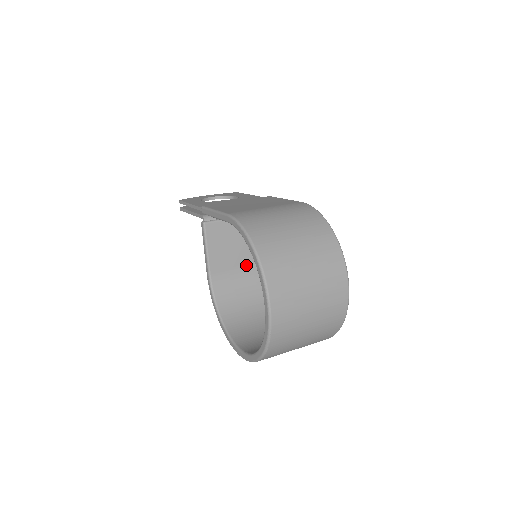
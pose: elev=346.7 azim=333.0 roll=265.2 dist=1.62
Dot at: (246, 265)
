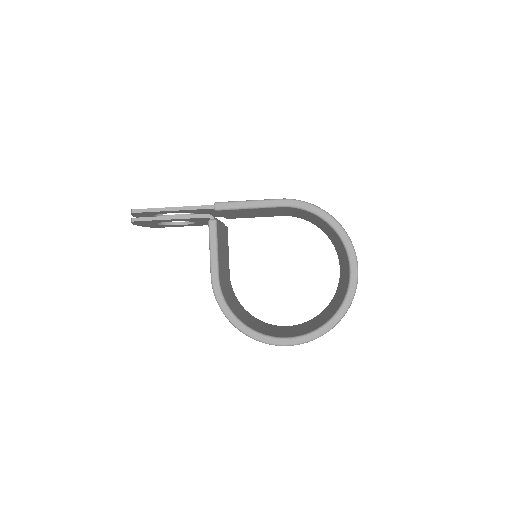
Dot at: (225, 275)
